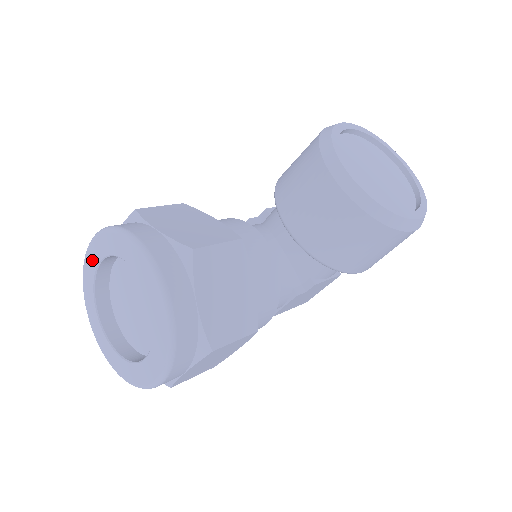
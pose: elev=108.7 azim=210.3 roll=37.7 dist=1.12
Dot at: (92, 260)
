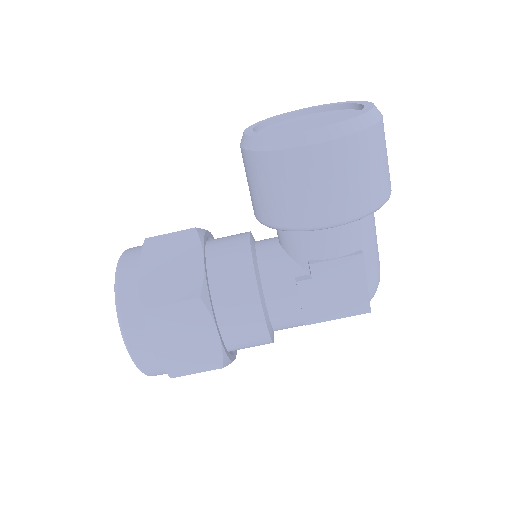
Dot at: occluded
